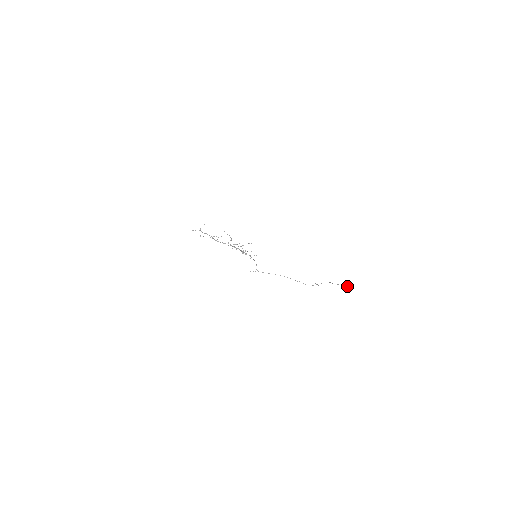
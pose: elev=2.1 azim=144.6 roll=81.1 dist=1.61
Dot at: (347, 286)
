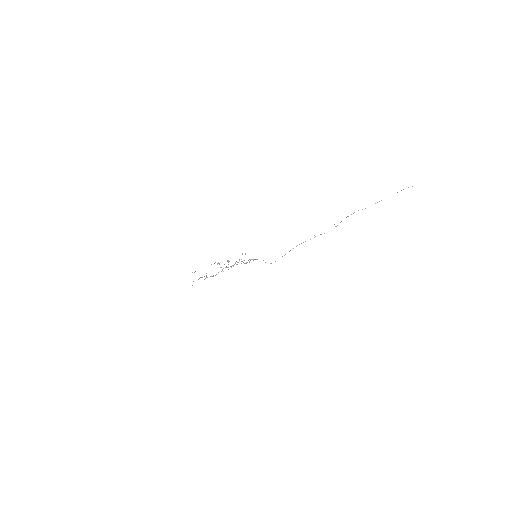
Dot at: occluded
